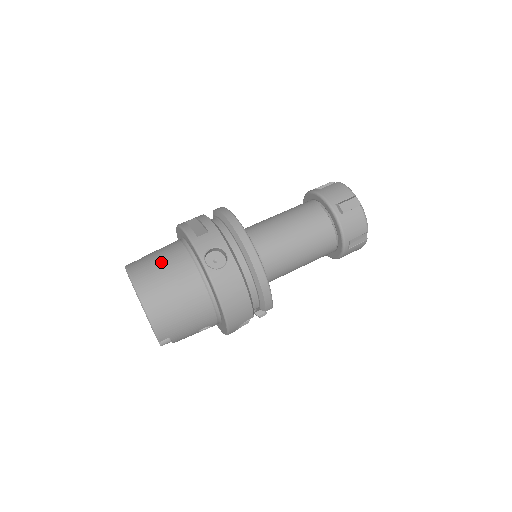
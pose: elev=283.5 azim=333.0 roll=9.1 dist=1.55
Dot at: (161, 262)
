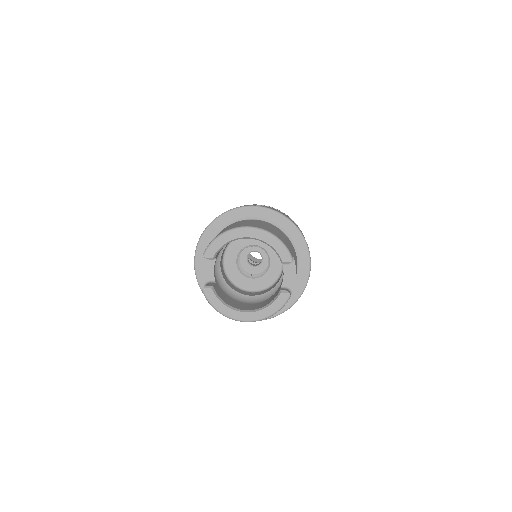
Dot at: (228, 227)
